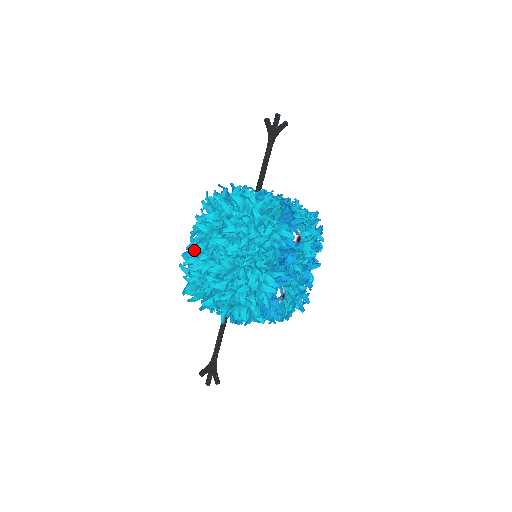
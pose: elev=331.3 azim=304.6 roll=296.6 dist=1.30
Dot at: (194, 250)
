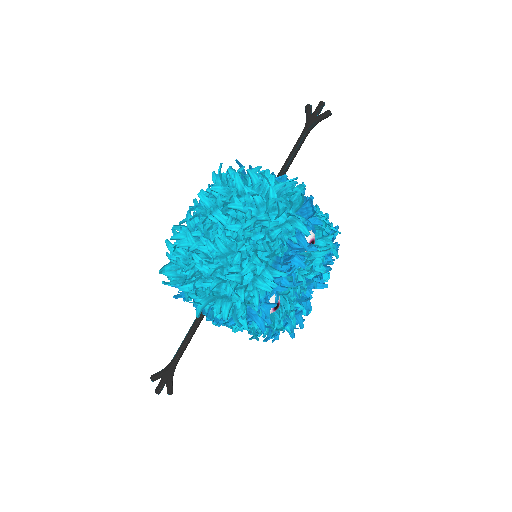
Dot at: (188, 226)
